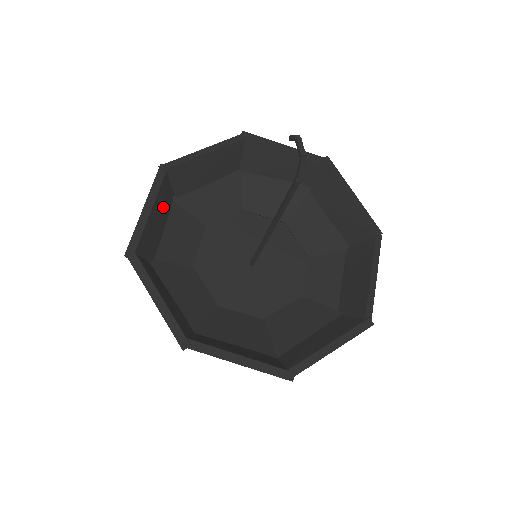
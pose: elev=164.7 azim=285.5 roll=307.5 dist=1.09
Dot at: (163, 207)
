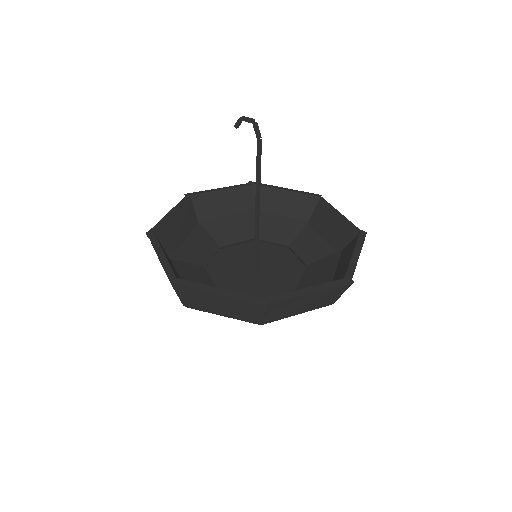
Dot at: occluded
